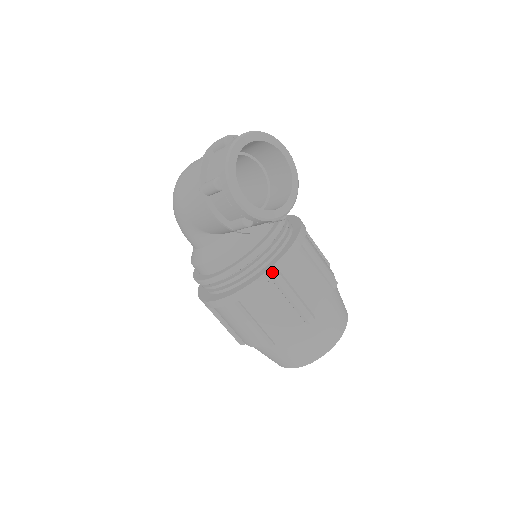
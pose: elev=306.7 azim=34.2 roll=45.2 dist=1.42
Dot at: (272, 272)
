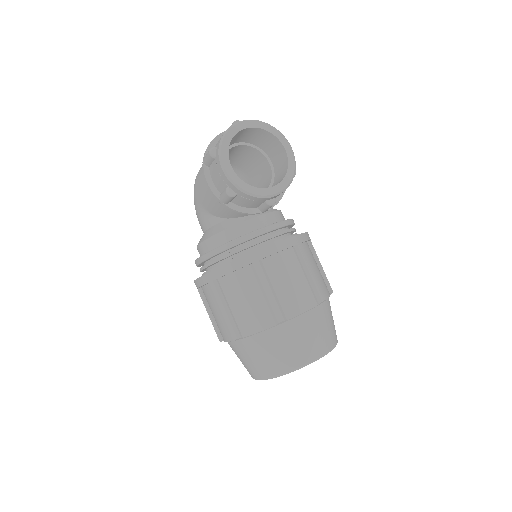
Dot at: (252, 258)
